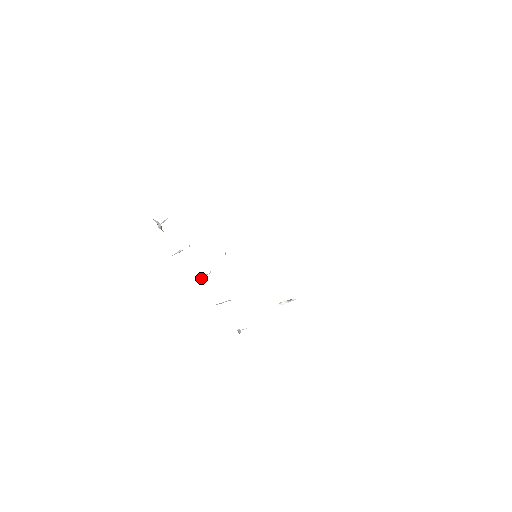
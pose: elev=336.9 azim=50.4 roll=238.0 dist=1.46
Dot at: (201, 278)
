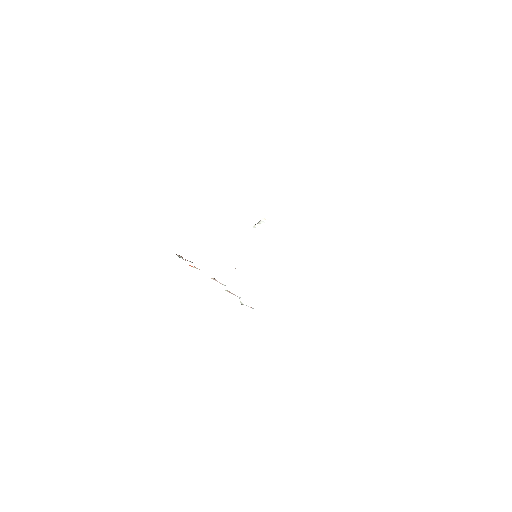
Dot at: occluded
